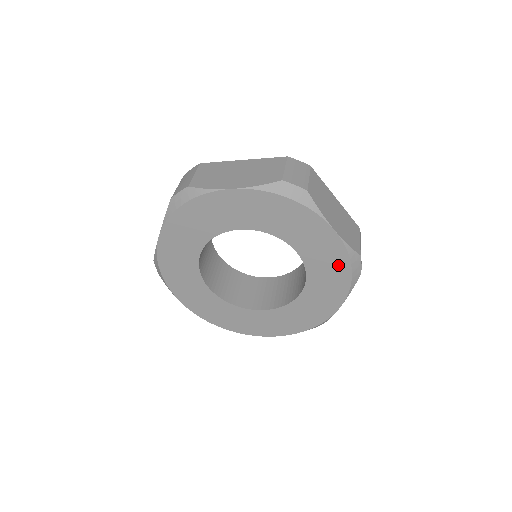
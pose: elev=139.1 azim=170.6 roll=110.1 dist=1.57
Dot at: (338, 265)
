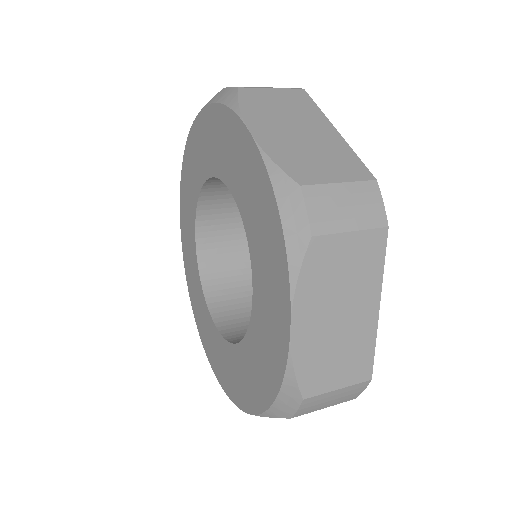
Dot at: (267, 209)
